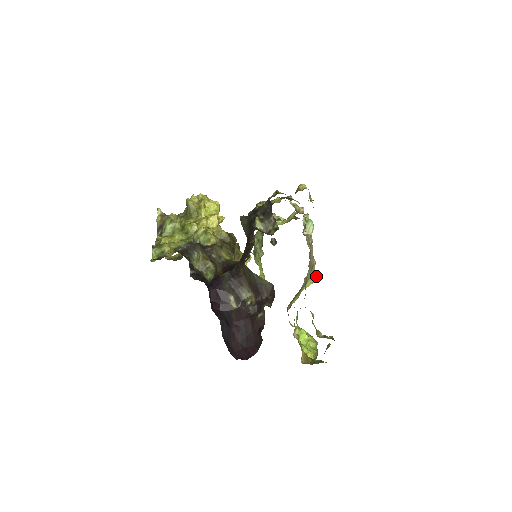
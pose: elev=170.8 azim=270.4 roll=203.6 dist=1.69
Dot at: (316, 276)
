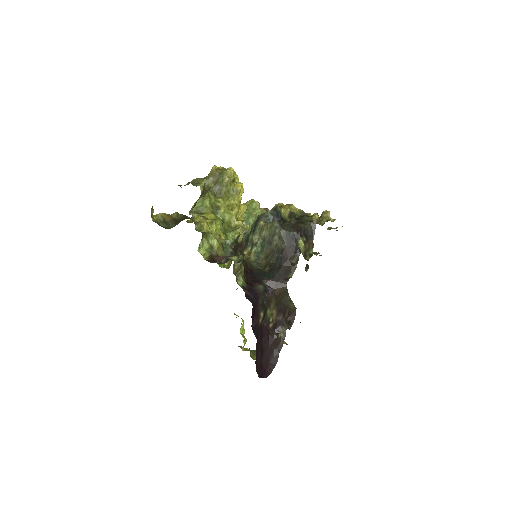
Dot at: occluded
